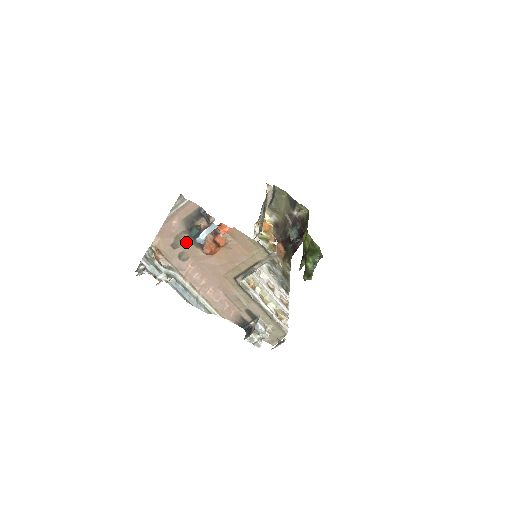
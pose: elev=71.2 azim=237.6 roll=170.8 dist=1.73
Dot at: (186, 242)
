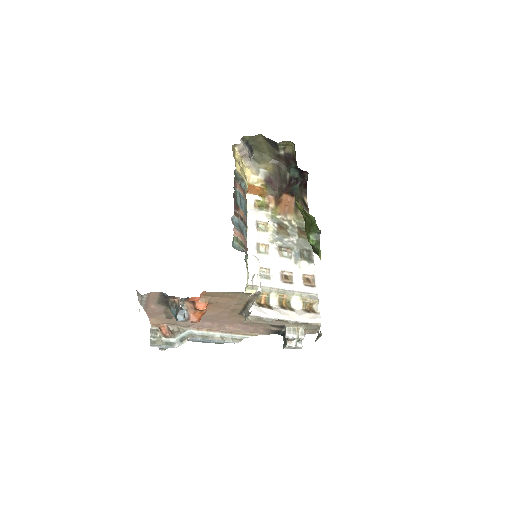
Dot at: occluded
